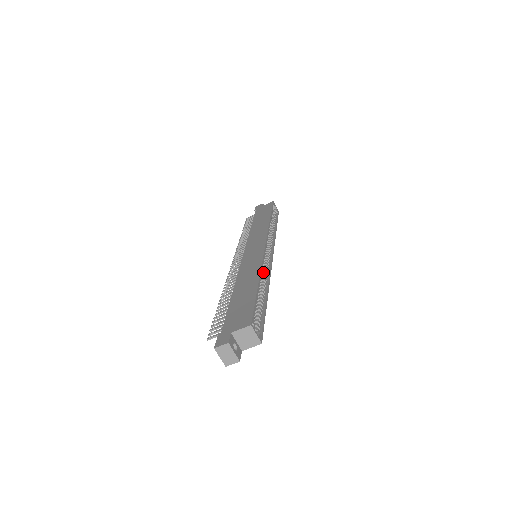
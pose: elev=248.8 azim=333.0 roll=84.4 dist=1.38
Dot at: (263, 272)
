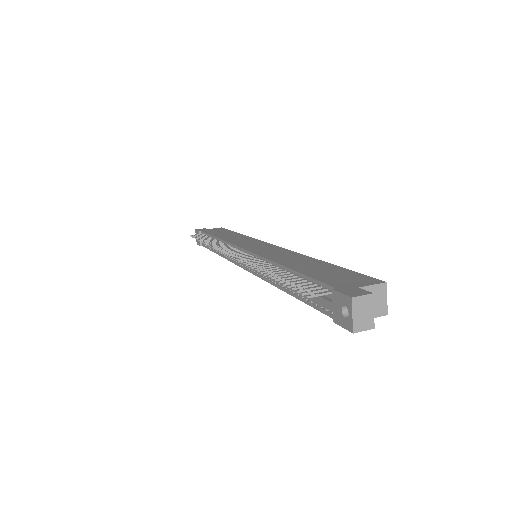
Dot at: occluded
